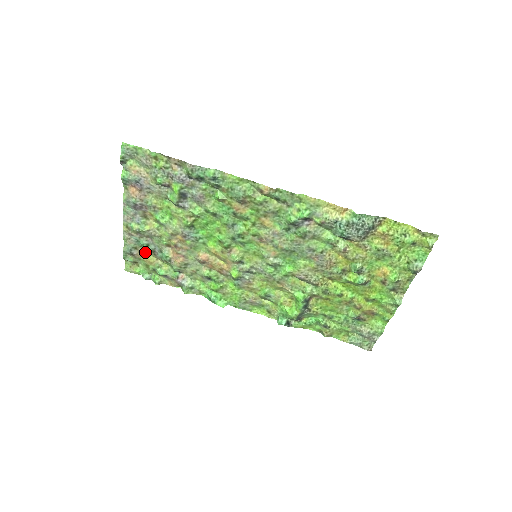
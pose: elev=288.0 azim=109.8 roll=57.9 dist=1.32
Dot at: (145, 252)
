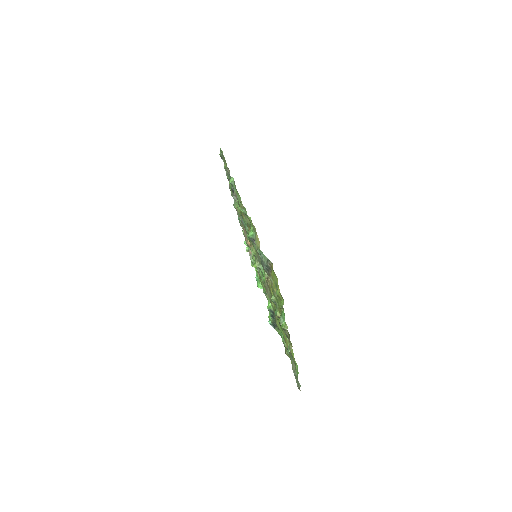
Dot at: occluded
